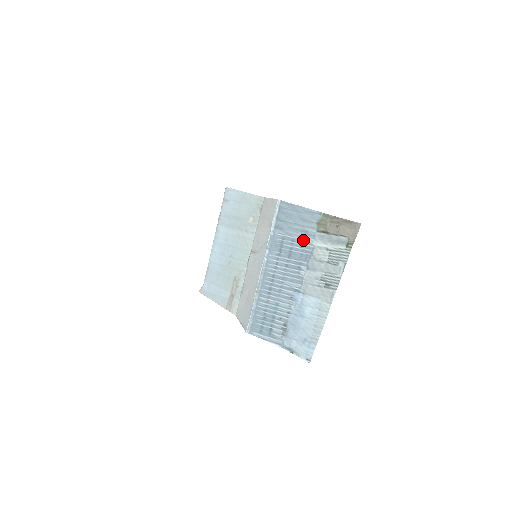
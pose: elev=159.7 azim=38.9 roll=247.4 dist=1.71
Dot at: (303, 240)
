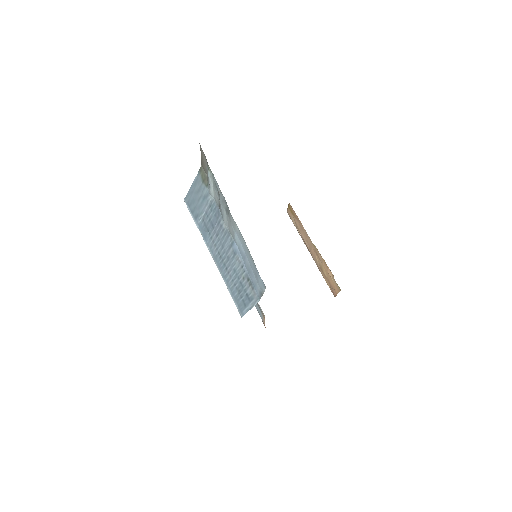
Dot at: (208, 204)
